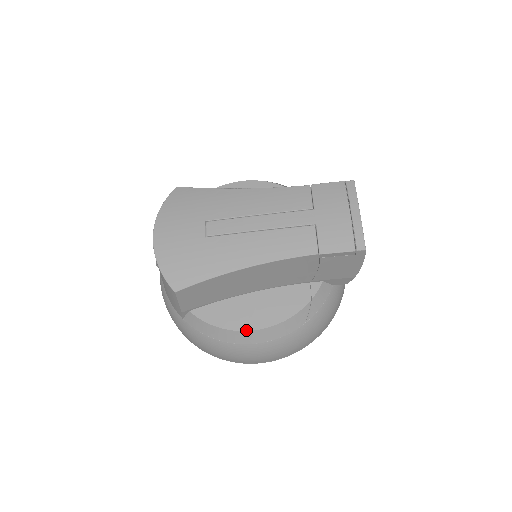
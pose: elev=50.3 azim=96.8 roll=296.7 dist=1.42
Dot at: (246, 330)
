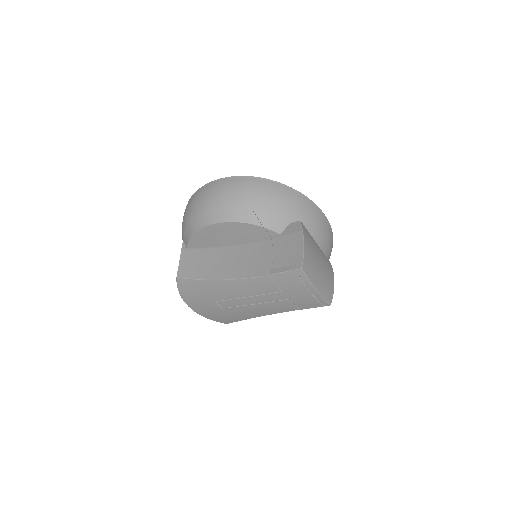
Dot at: occluded
